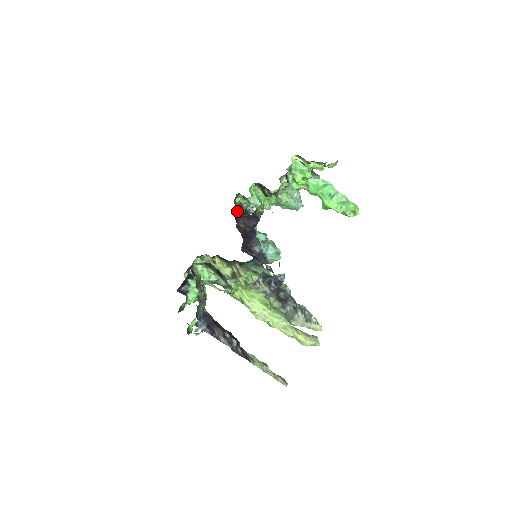
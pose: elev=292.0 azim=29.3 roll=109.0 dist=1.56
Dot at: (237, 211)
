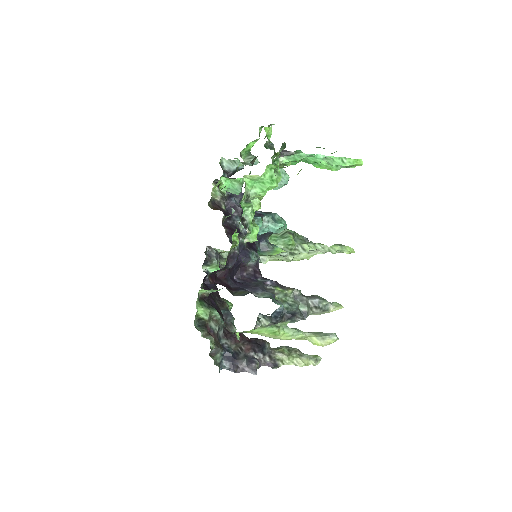
Dot at: occluded
